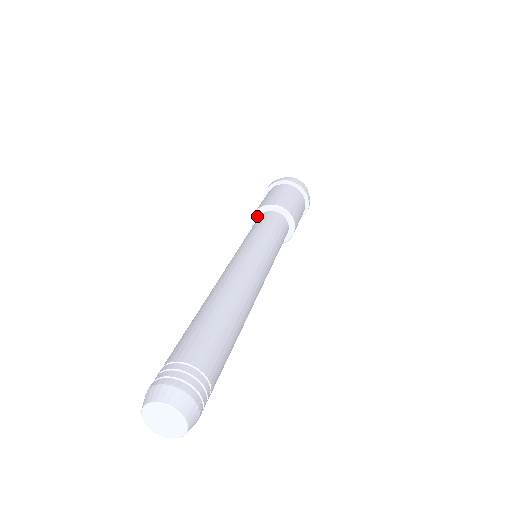
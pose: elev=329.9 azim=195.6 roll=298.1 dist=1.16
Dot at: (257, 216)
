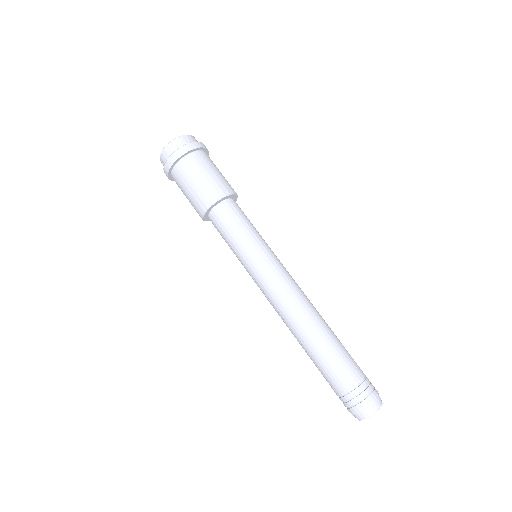
Dot at: (206, 219)
